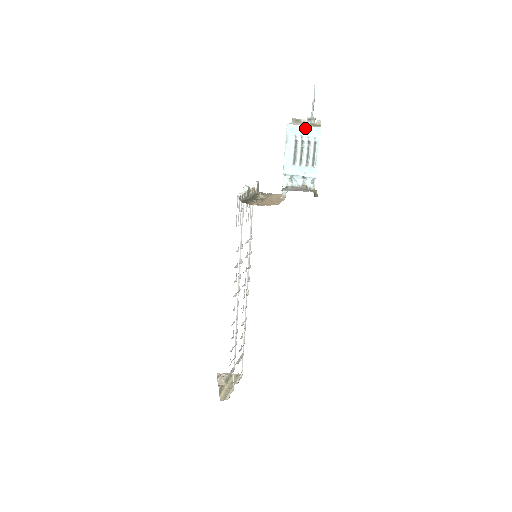
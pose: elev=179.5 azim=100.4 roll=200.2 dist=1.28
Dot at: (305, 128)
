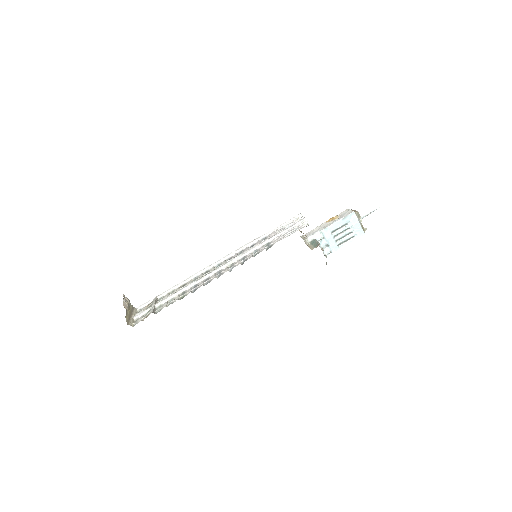
Dot at: (359, 225)
